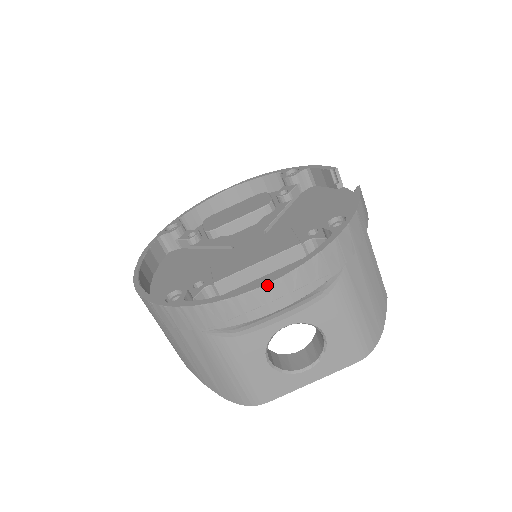
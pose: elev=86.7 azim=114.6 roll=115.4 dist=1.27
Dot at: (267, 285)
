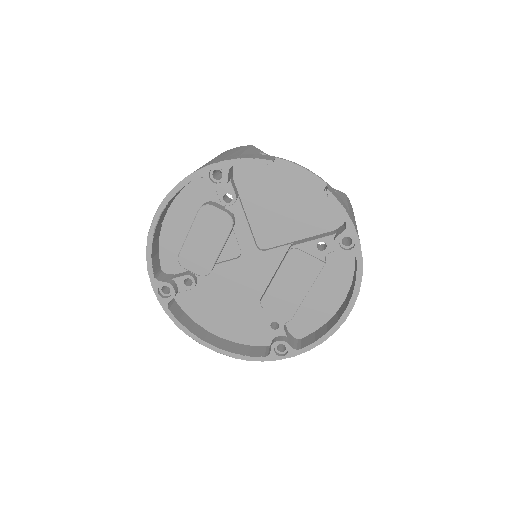
Dot at: occluded
